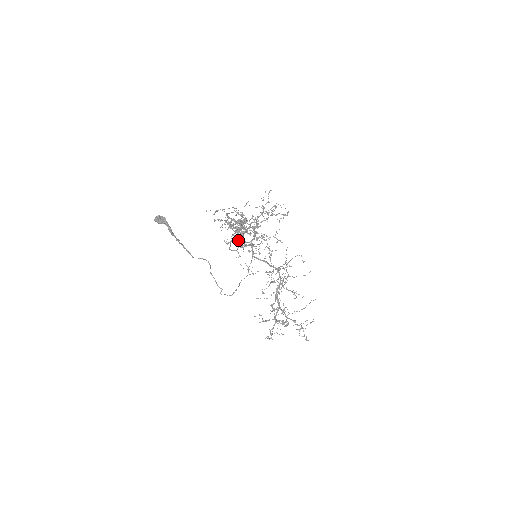
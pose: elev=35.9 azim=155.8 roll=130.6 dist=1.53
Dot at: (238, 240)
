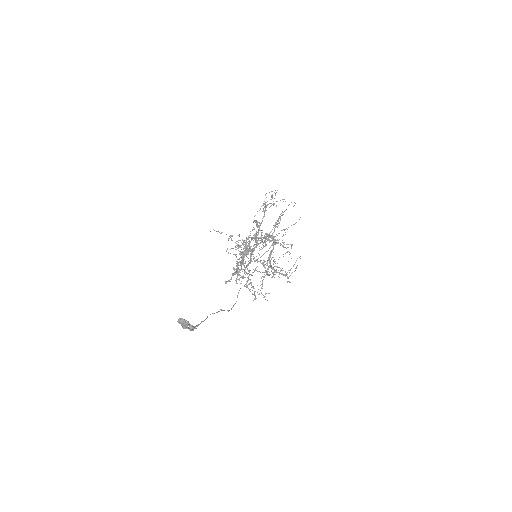
Dot at: occluded
